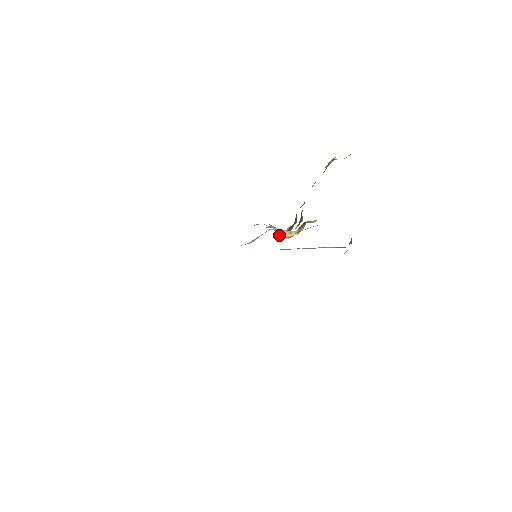
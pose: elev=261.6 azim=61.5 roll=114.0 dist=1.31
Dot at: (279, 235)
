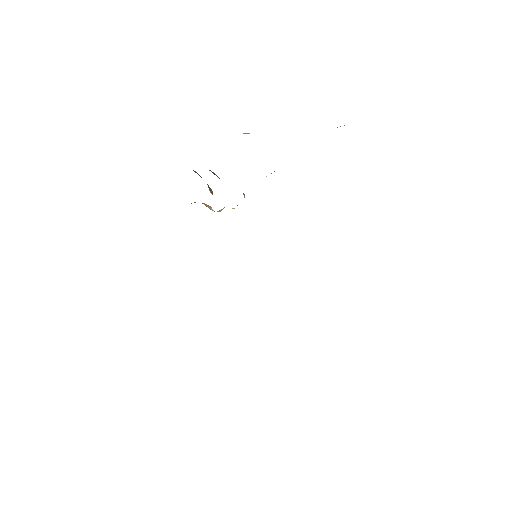
Dot at: occluded
